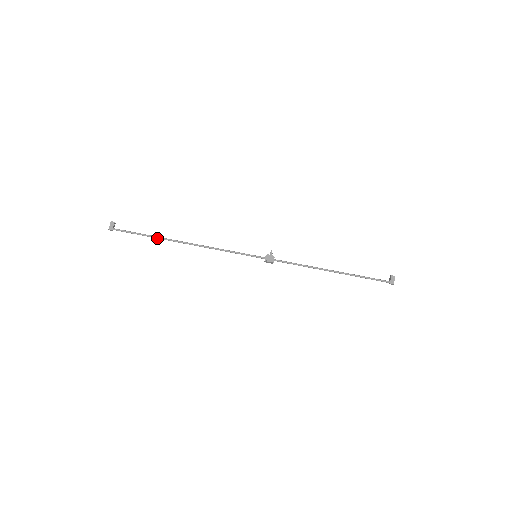
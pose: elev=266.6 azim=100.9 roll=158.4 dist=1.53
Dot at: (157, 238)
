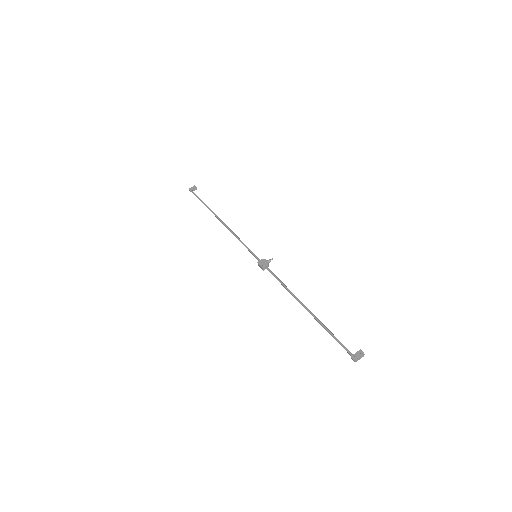
Dot at: (208, 208)
